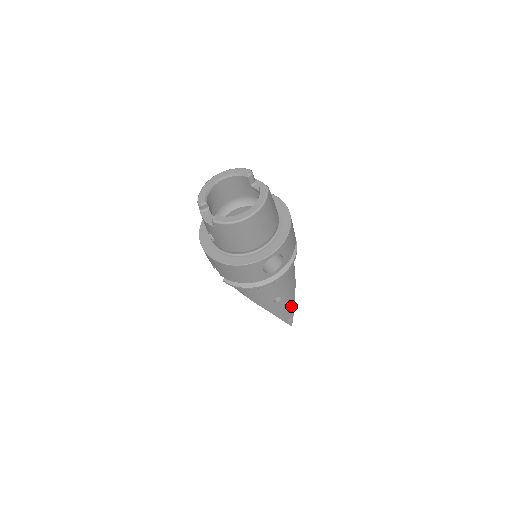
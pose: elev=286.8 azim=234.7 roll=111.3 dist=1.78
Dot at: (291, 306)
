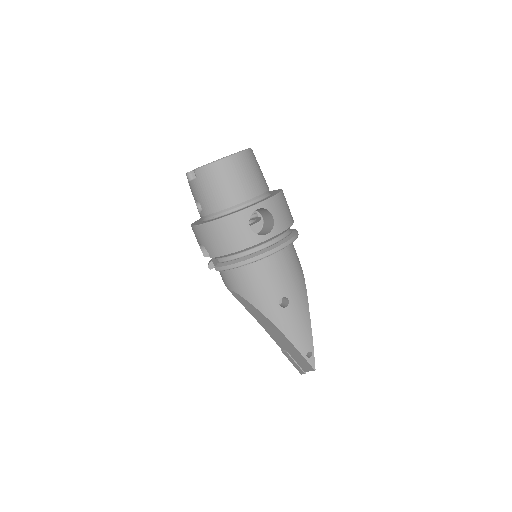
Dot at: (306, 327)
